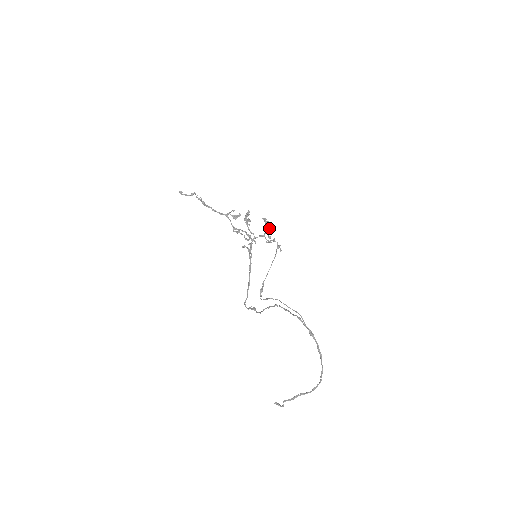
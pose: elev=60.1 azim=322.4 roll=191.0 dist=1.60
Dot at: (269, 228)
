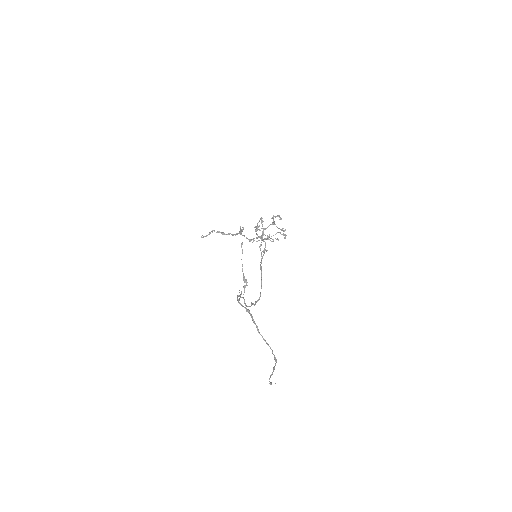
Dot at: (271, 224)
